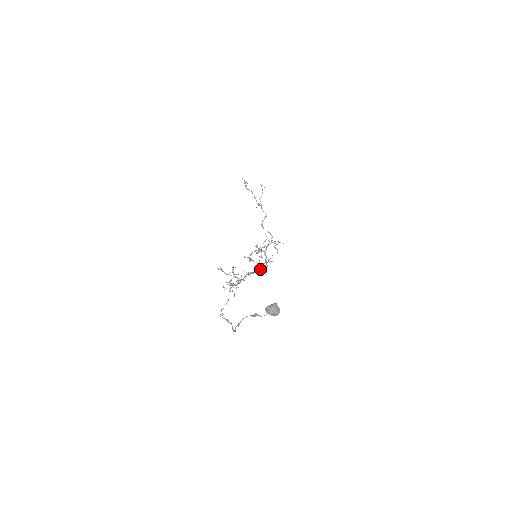
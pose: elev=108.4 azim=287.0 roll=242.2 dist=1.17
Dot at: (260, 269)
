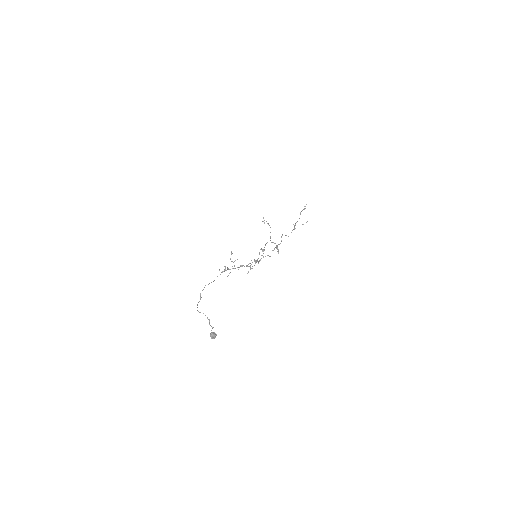
Dot at: (248, 266)
